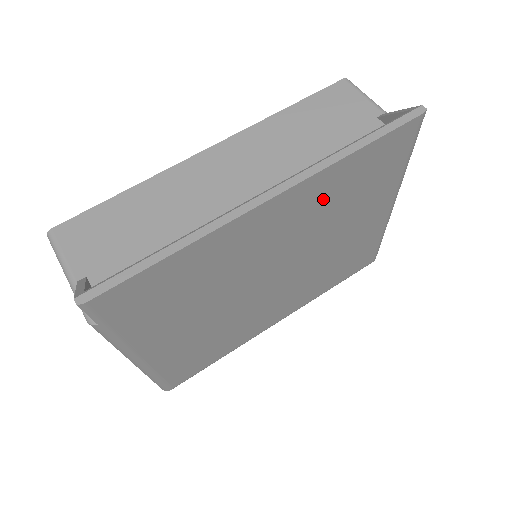
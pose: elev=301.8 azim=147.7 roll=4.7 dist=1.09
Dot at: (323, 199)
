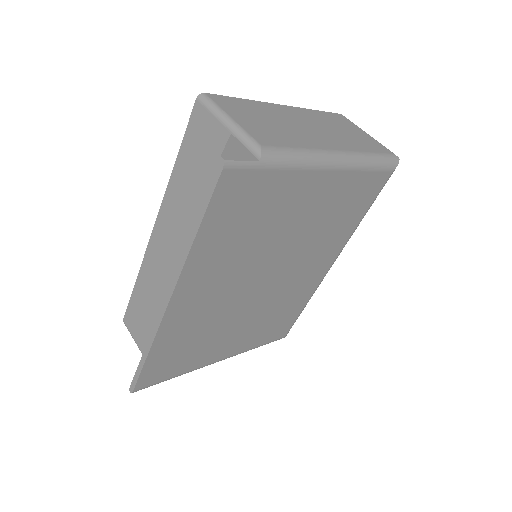
Dot at: (221, 256)
